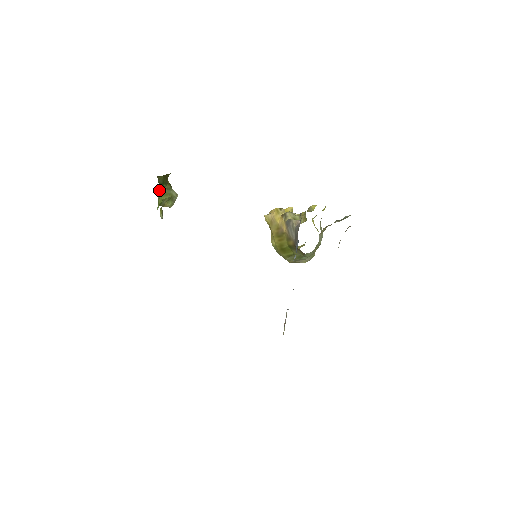
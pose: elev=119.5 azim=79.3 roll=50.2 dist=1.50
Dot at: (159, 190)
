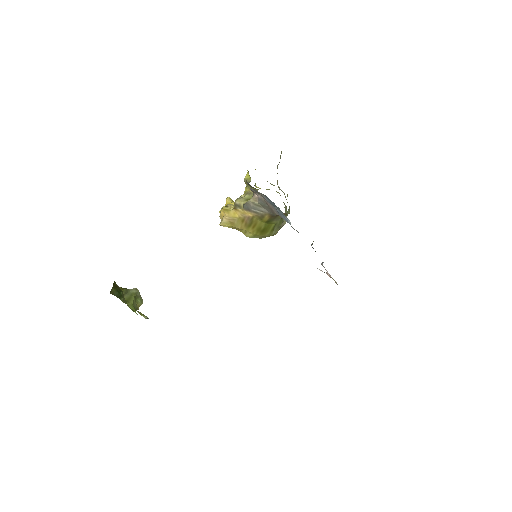
Dot at: (122, 301)
